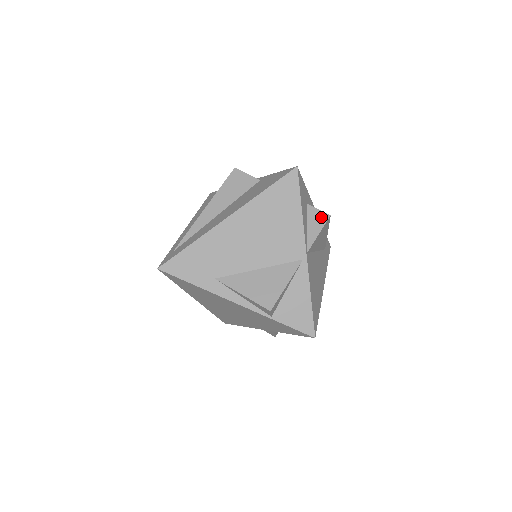
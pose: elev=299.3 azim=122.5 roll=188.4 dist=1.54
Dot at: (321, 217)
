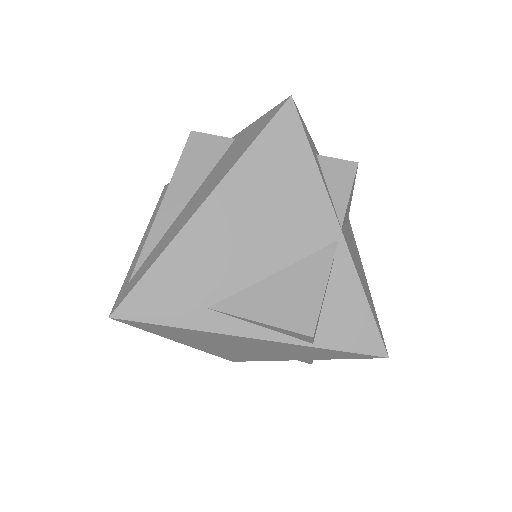
Dot at: (345, 169)
